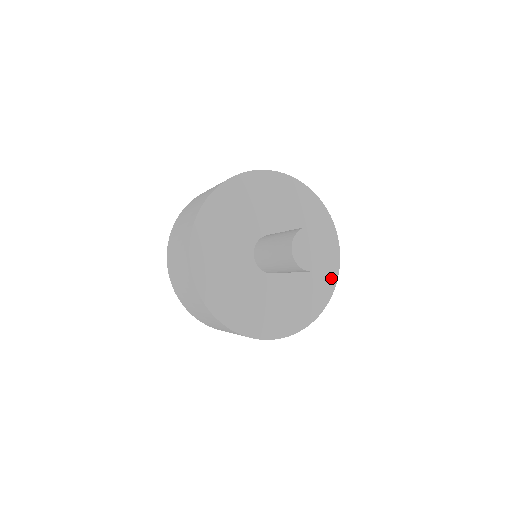
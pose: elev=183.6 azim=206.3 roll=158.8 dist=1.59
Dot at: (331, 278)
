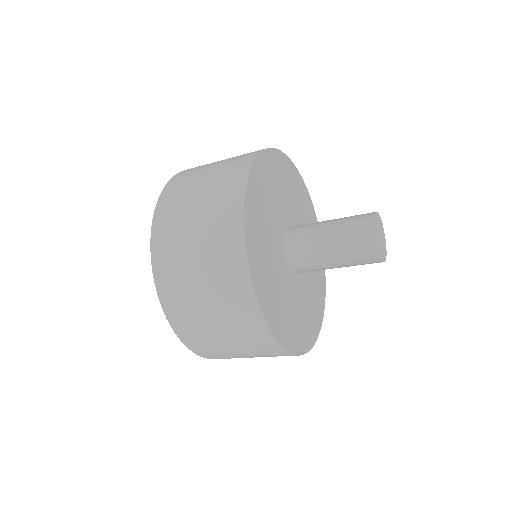
Dot at: (308, 341)
